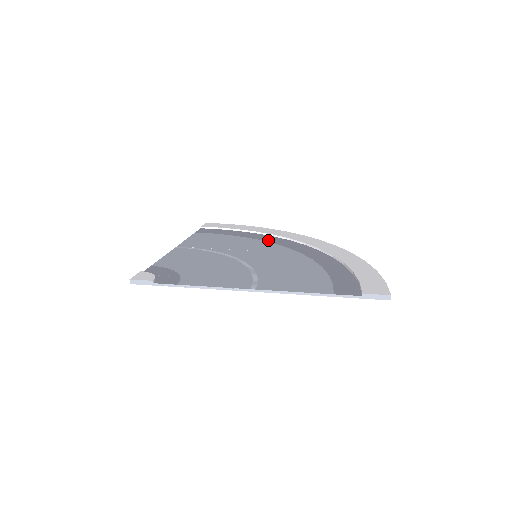
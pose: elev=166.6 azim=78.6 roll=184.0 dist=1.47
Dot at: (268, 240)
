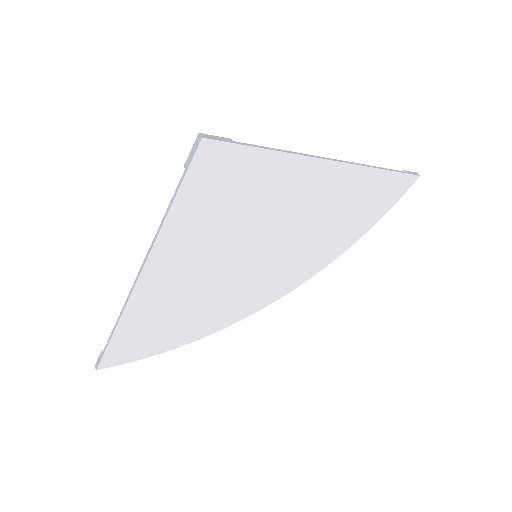
Dot at: (227, 302)
